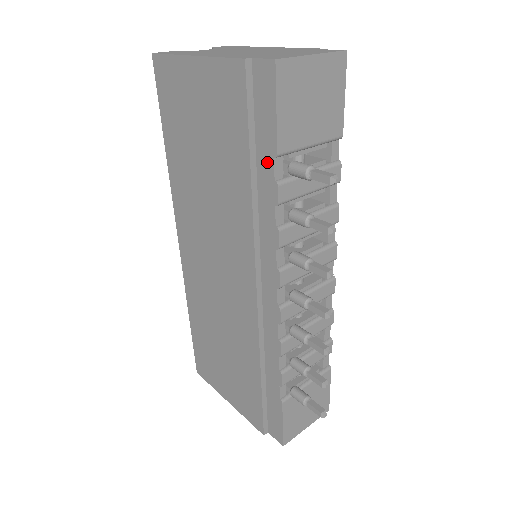
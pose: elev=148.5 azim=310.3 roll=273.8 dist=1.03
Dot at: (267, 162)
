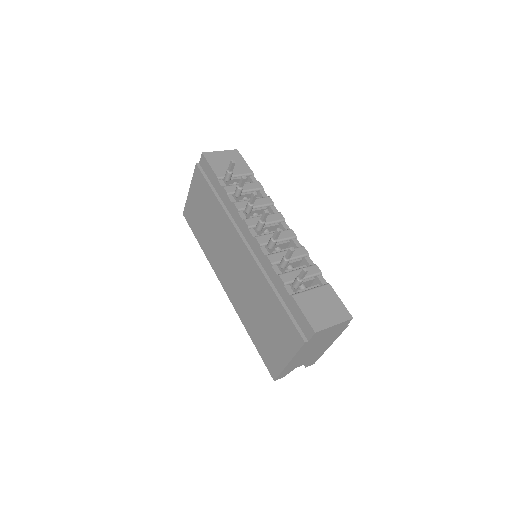
Dot at: (218, 185)
